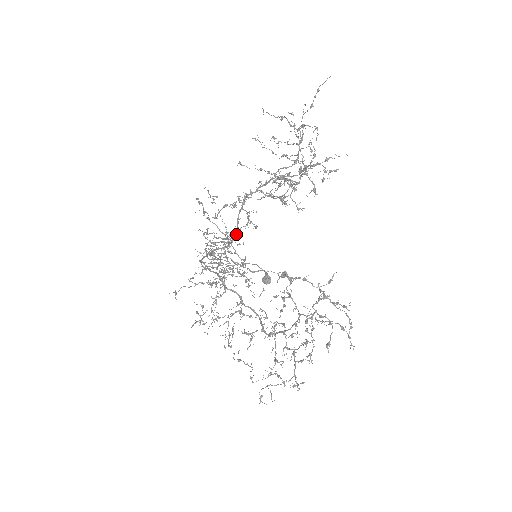
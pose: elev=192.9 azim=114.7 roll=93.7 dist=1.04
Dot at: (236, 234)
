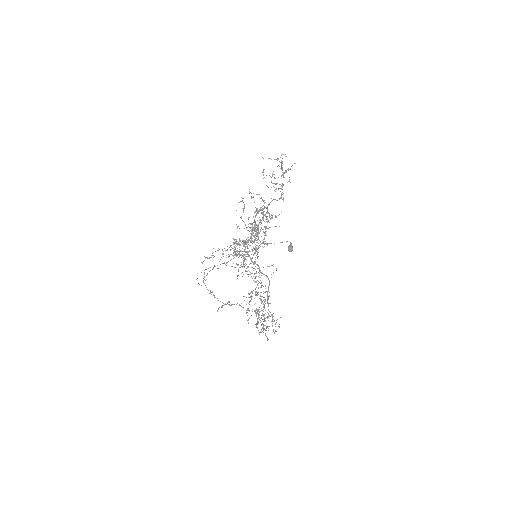
Dot at: occluded
